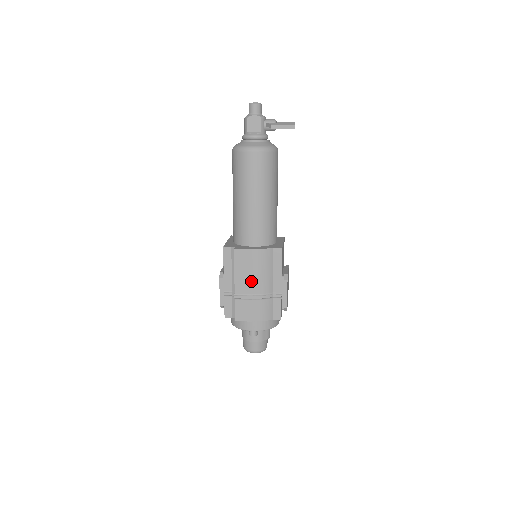
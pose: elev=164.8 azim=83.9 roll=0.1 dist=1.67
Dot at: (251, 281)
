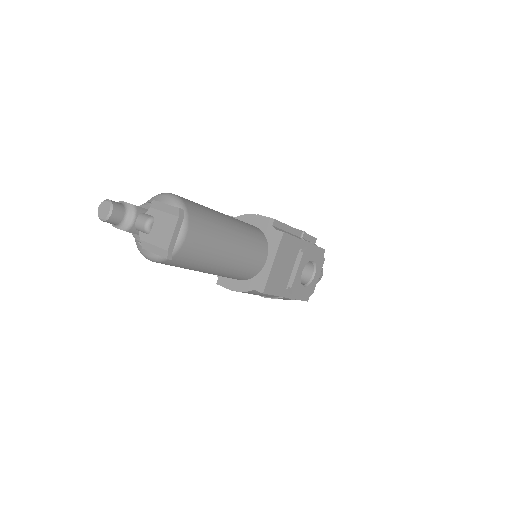
Dot at: (253, 294)
